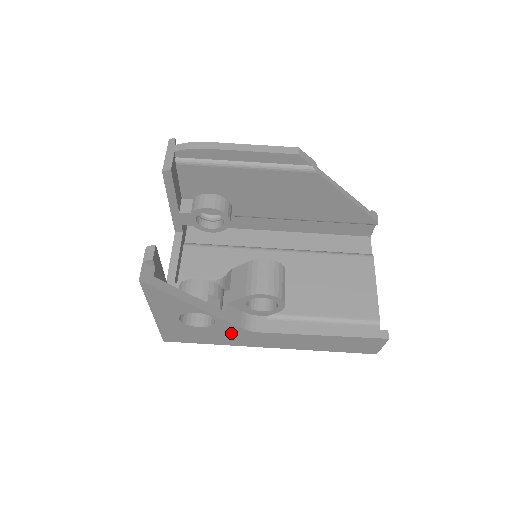
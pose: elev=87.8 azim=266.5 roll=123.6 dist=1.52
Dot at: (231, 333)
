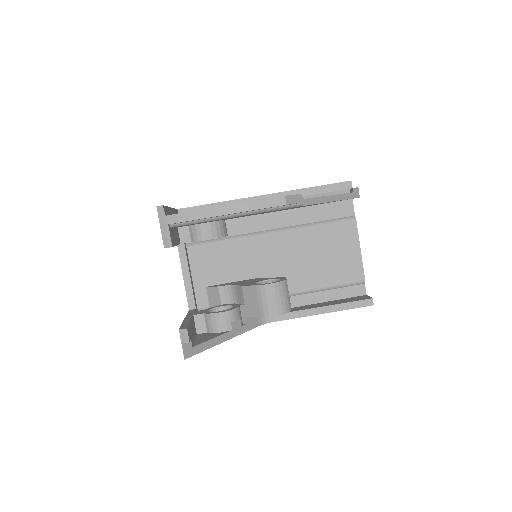
Dot at: occluded
